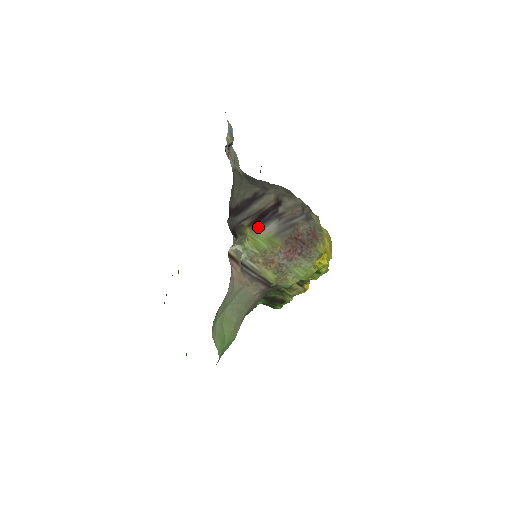
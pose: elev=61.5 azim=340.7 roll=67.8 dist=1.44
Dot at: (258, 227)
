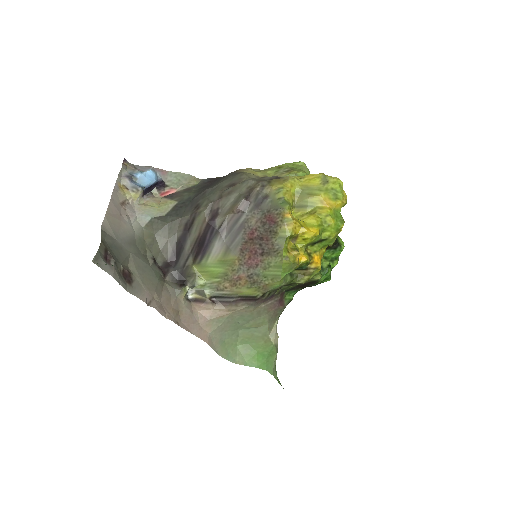
Dot at: (203, 257)
